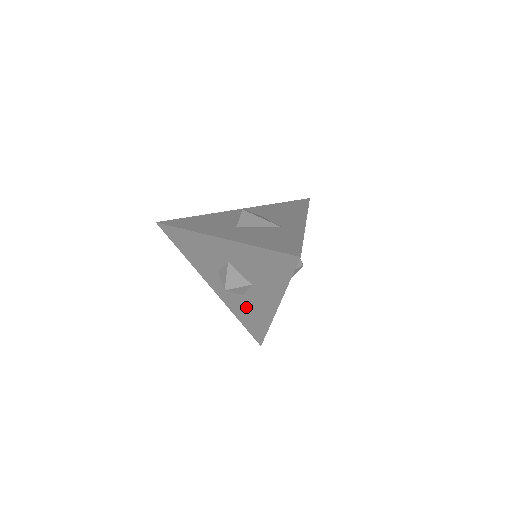
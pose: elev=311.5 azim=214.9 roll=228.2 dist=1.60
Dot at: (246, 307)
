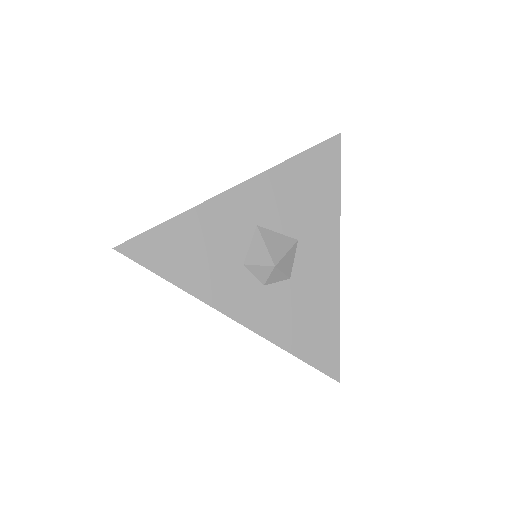
Dot at: (299, 304)
